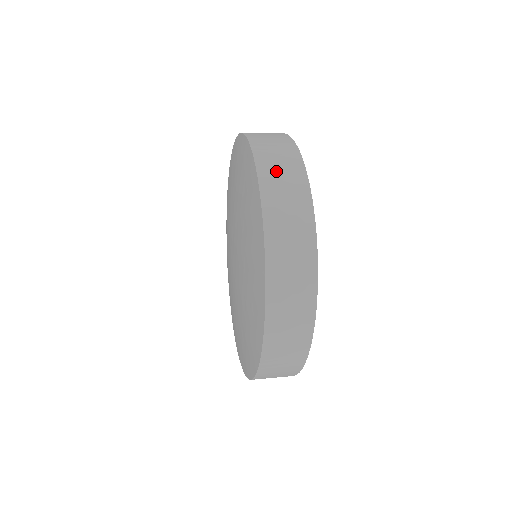
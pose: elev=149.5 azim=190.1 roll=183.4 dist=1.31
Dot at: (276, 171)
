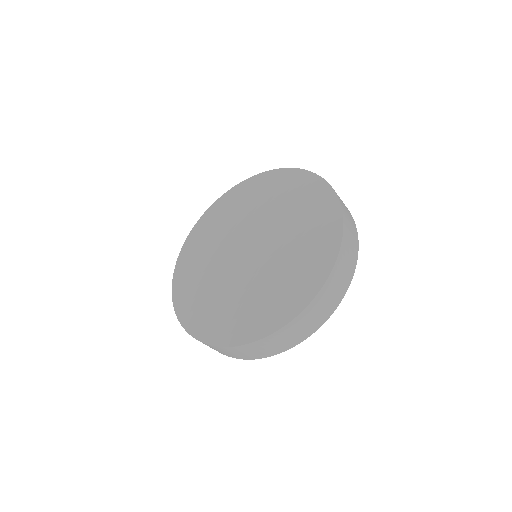
Dot at: occluded
